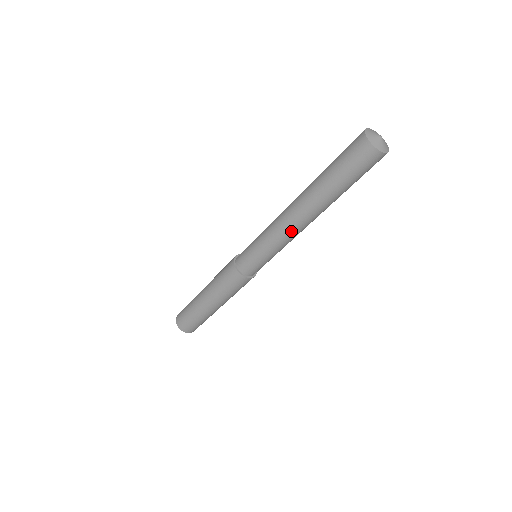
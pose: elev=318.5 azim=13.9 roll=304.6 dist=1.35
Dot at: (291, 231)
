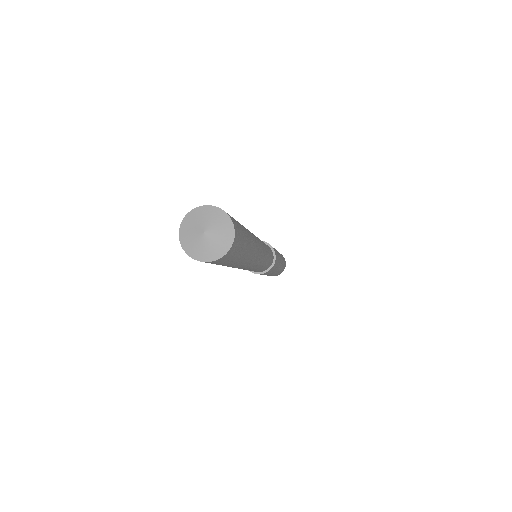
Dot at: (256, 265)
